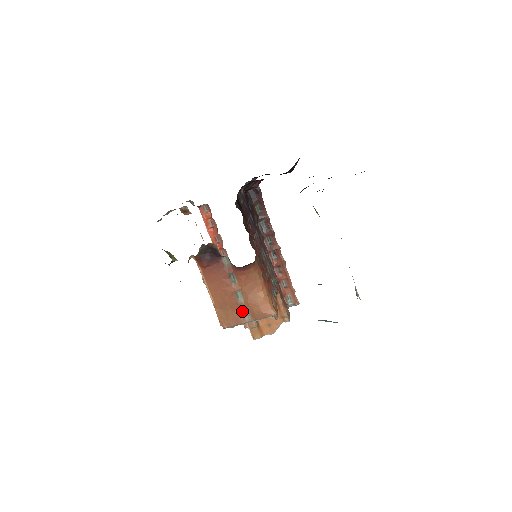
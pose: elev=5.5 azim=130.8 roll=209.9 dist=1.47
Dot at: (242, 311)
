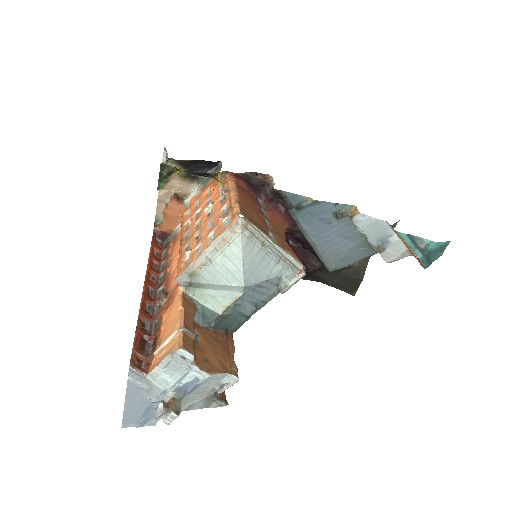
Dot at: (268, 233)
